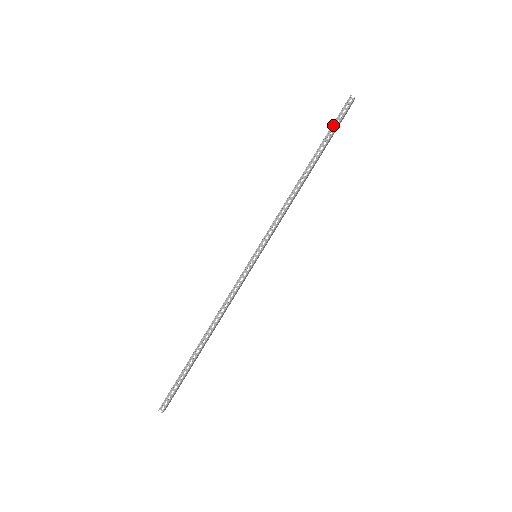
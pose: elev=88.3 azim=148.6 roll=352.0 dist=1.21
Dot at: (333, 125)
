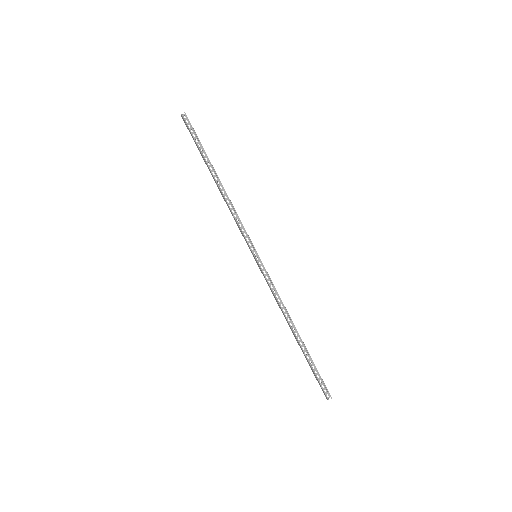
Dot at: (194, 140)
